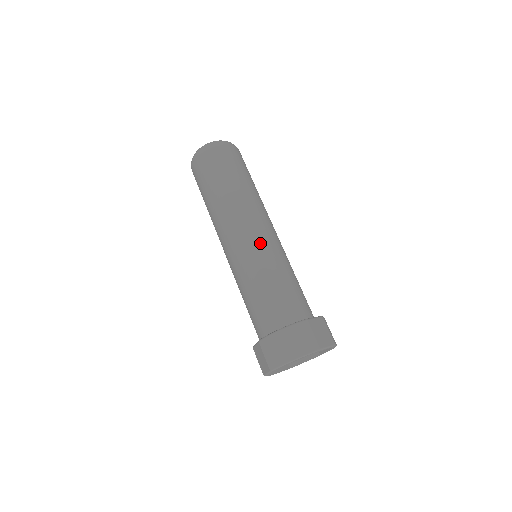
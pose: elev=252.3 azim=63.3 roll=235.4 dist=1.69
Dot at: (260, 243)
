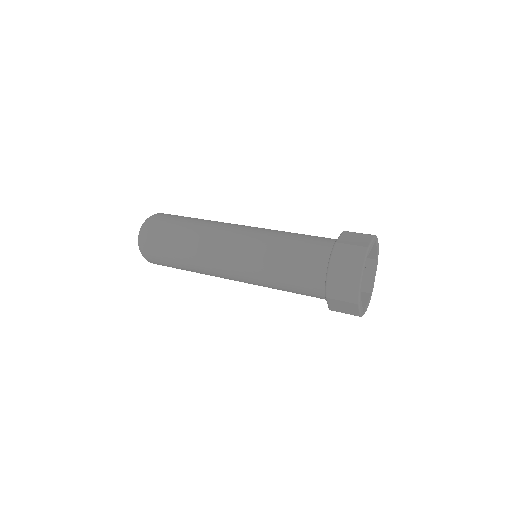
Dot at: (246, 242)
